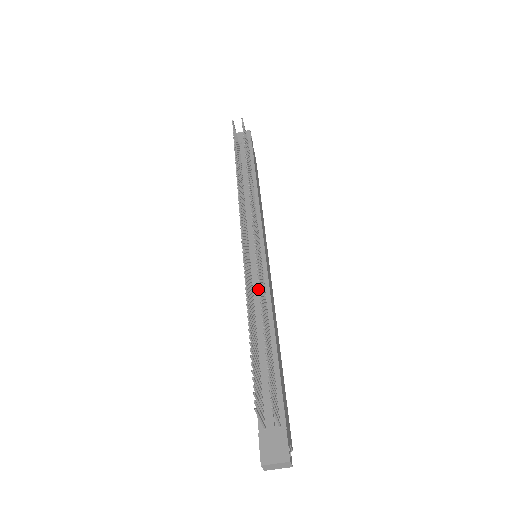
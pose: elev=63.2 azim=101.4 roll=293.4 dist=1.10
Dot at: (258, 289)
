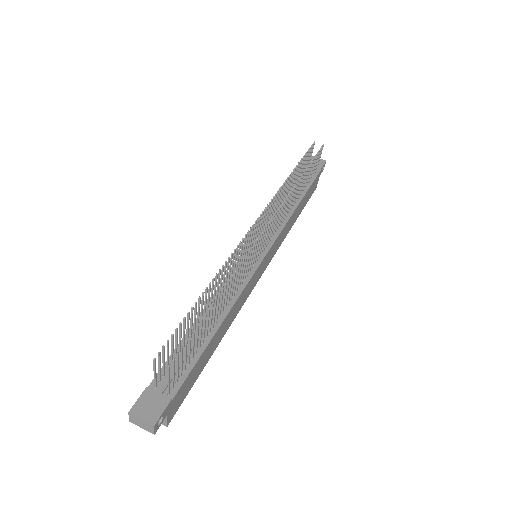
Dot at: occluded
